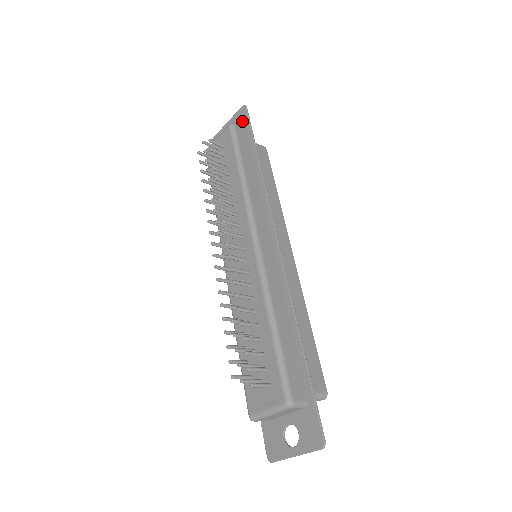
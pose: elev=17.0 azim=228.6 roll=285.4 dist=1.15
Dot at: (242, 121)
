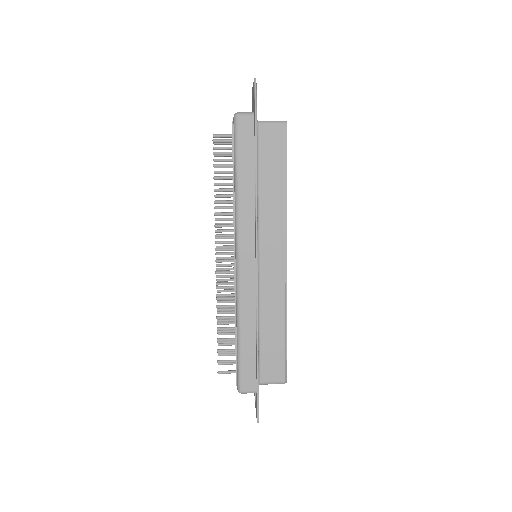
Dot at: occluded
